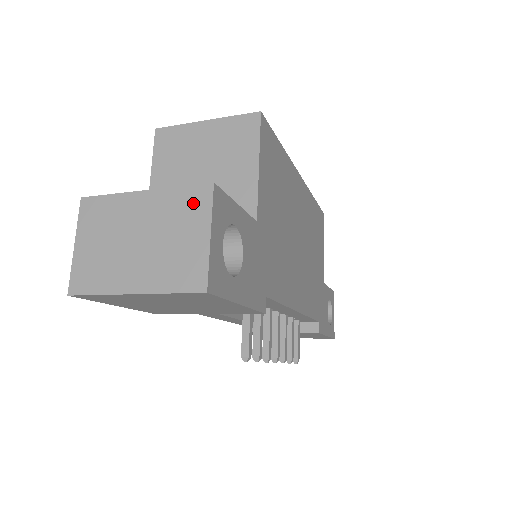
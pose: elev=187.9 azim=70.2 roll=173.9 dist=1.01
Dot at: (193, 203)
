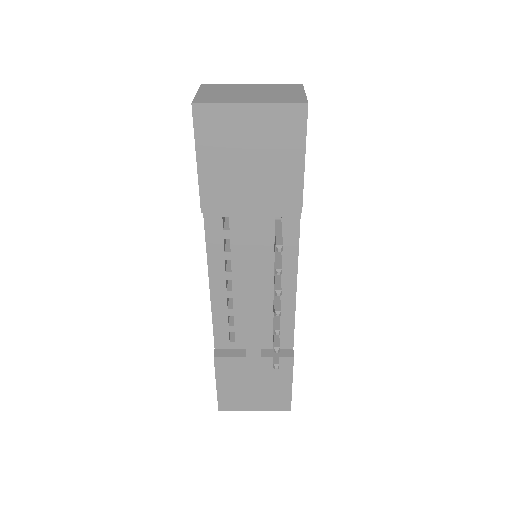
Dot at: (290, 87)
